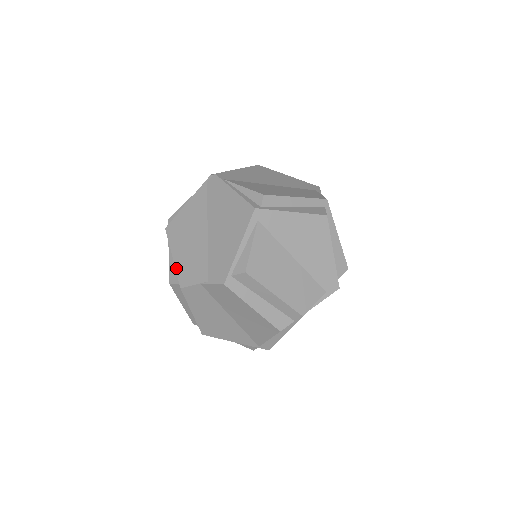
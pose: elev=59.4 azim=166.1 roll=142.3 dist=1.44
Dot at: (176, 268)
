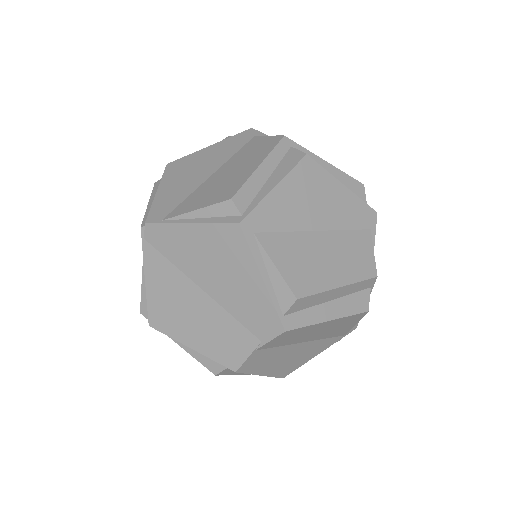
Dot at: (208, 356)
